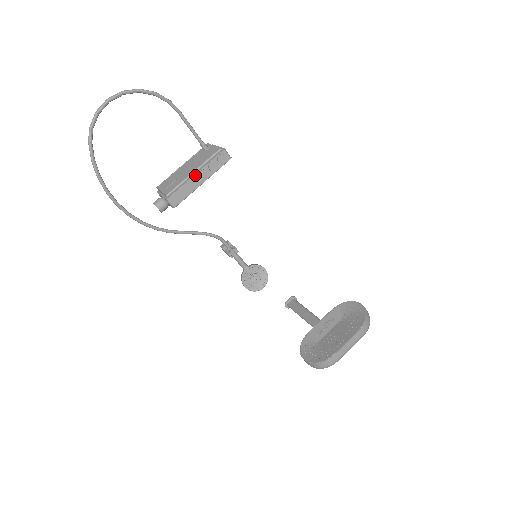
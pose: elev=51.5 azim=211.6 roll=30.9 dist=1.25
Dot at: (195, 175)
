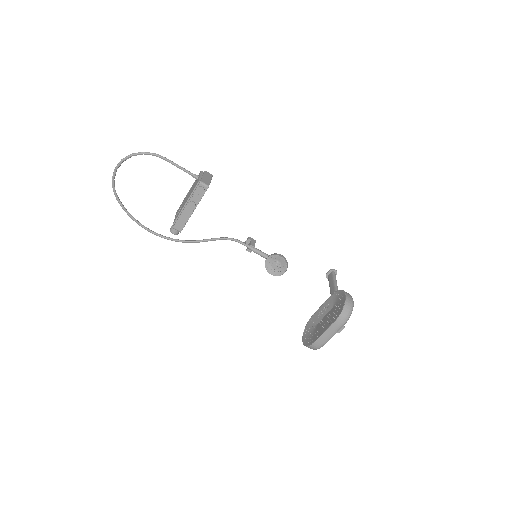
Dot at: (185, 207)
